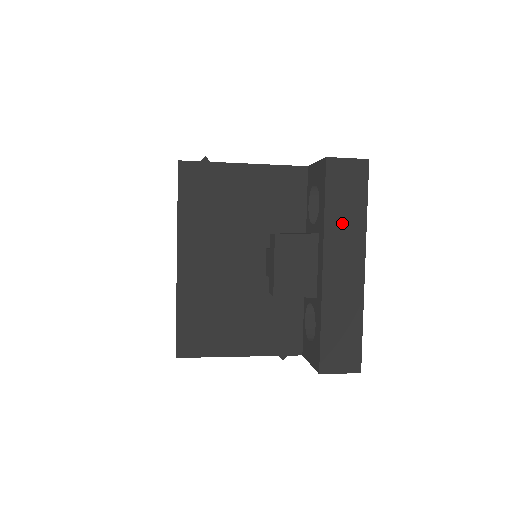
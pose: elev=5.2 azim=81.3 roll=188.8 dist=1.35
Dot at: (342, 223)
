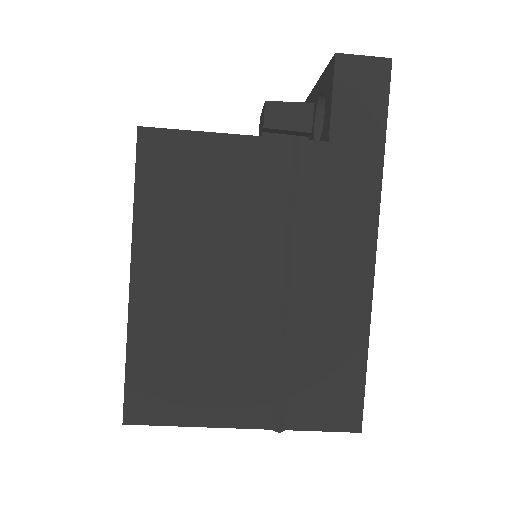
Dot at: occluded
